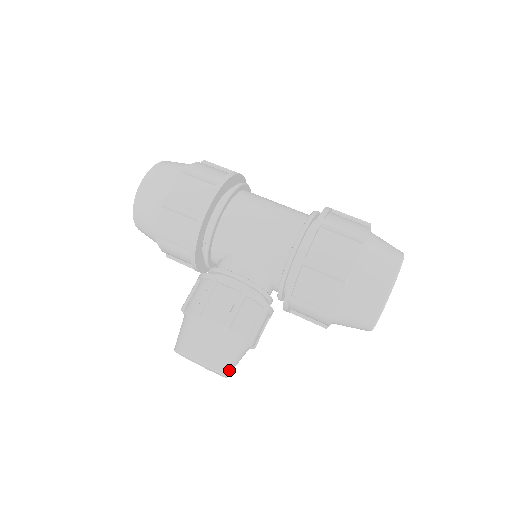
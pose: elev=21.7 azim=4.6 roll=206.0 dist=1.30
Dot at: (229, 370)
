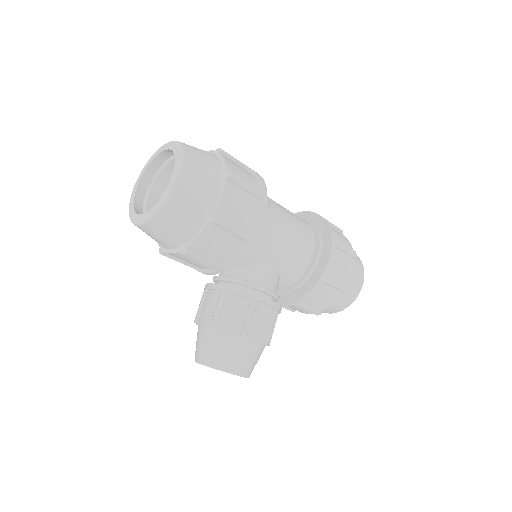
Dot at: occluded
